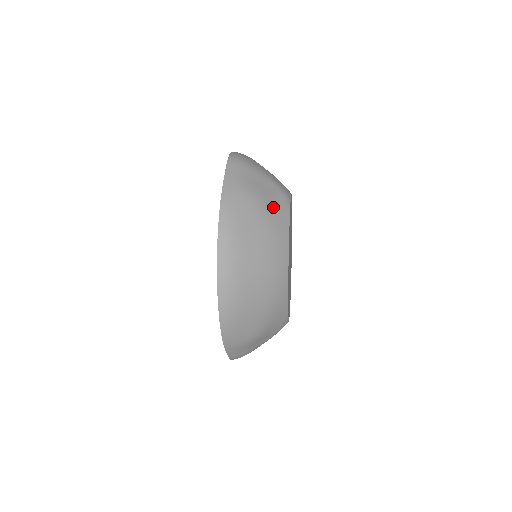
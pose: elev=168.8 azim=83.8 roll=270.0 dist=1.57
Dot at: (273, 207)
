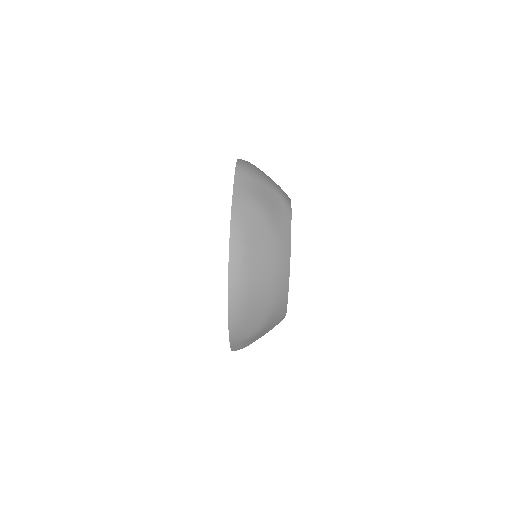
Dot at: (277, 215)
